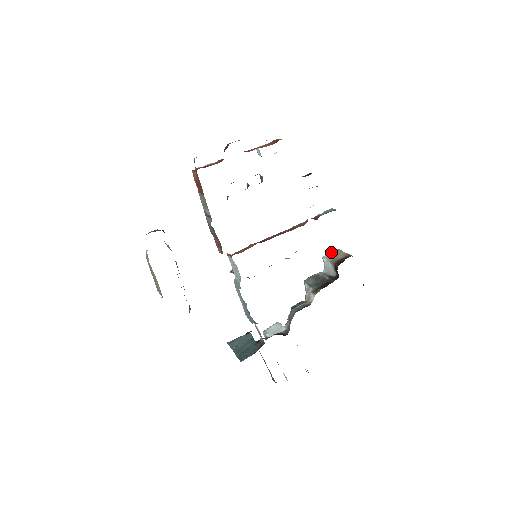
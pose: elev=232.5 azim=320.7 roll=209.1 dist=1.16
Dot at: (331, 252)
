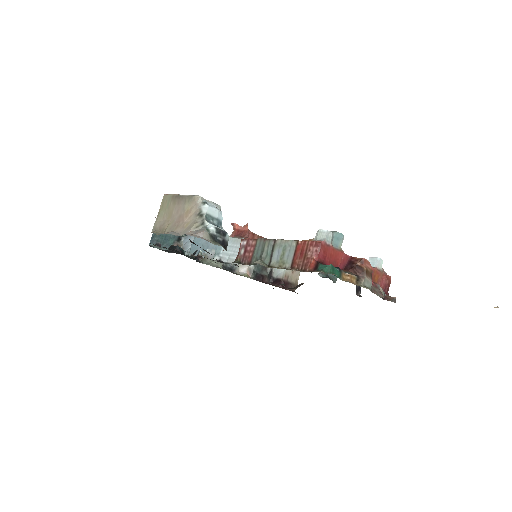
Dot at: occluded
